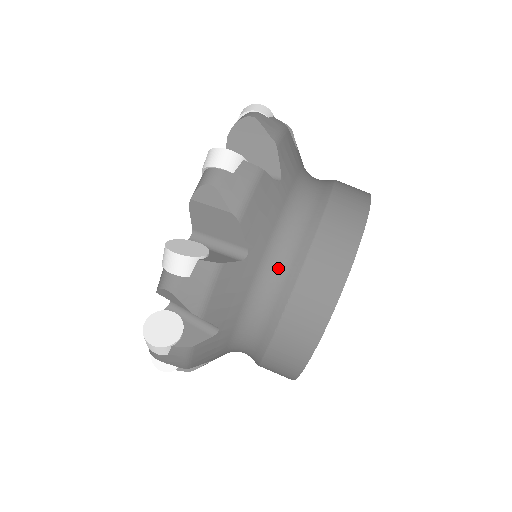
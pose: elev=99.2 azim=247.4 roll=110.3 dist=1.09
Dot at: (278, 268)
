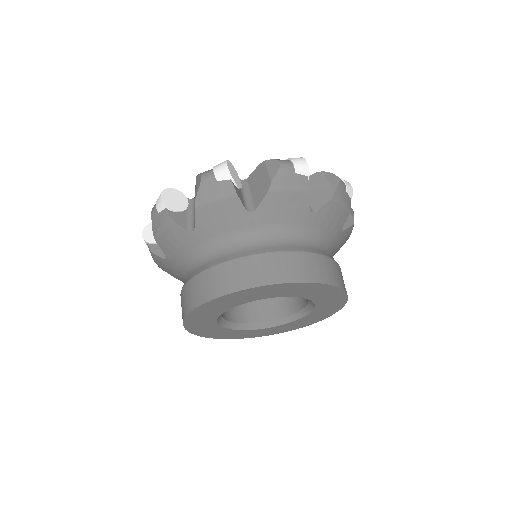
Dot at: (306, 240)
